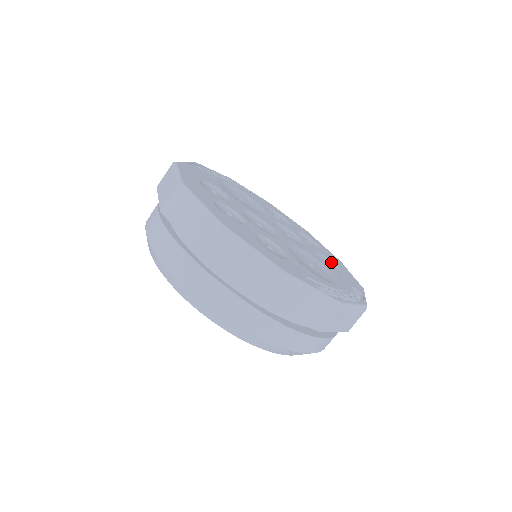
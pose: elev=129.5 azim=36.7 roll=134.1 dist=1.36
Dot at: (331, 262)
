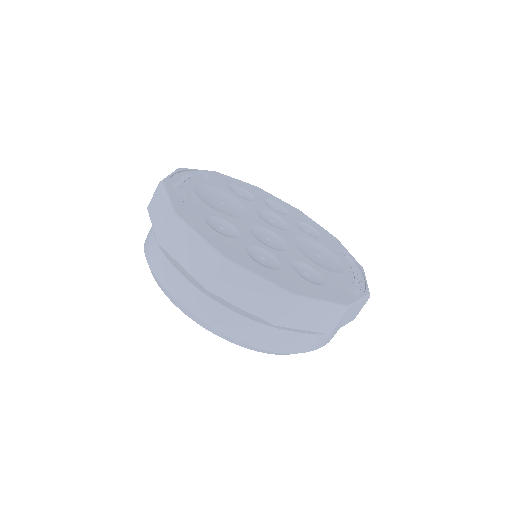
Dot at: (305, 224)
